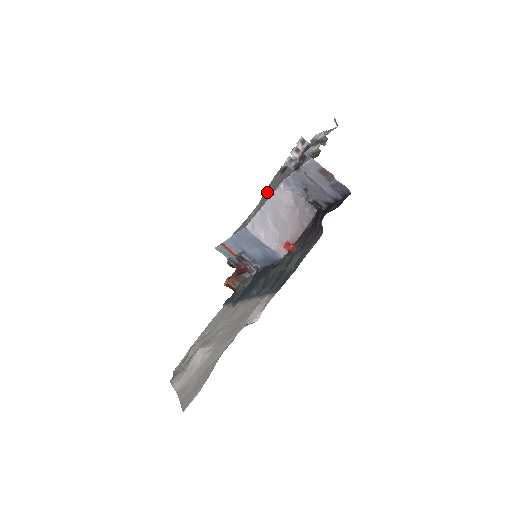
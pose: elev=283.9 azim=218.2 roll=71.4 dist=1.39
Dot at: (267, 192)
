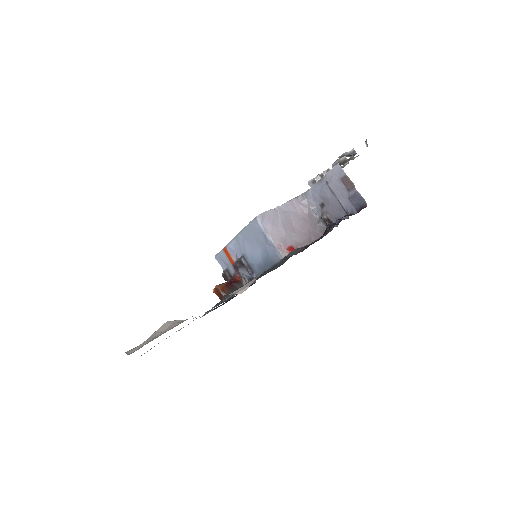
Dot at: occluded
